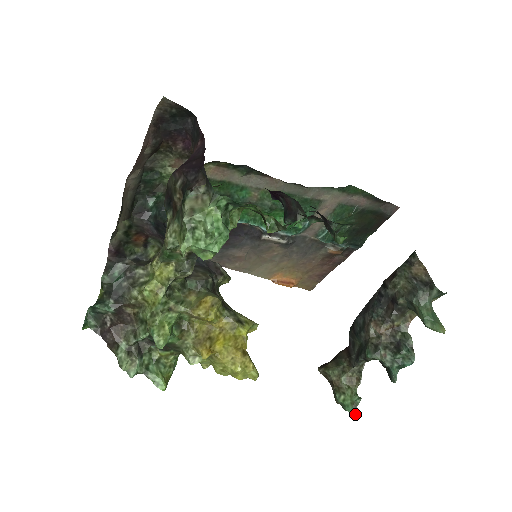
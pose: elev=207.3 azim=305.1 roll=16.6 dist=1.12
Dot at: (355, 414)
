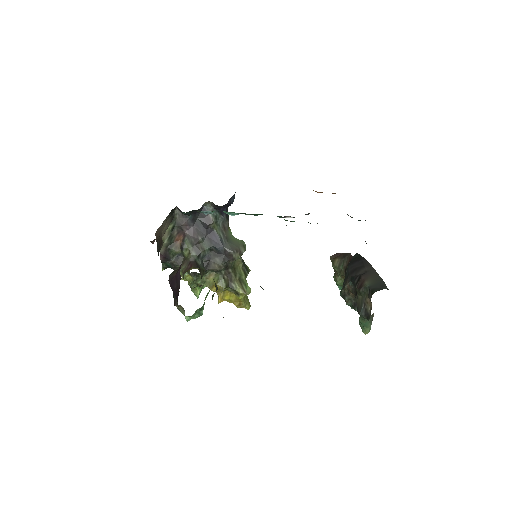
Dot at: occluded
